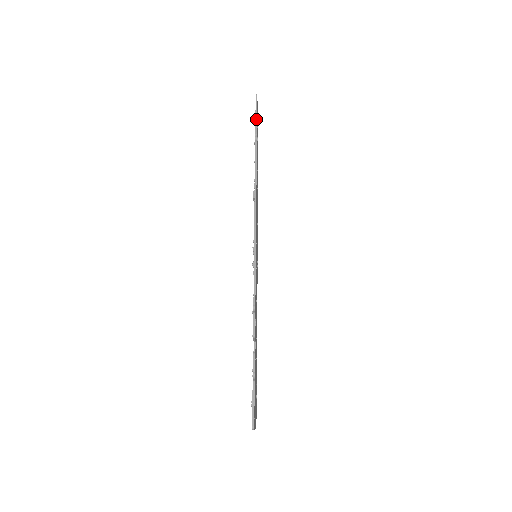
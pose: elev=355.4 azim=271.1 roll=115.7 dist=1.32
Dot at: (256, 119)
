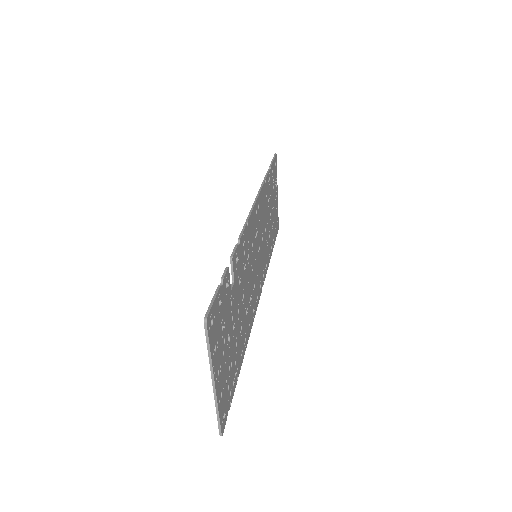
Dot at: (272, 161)
